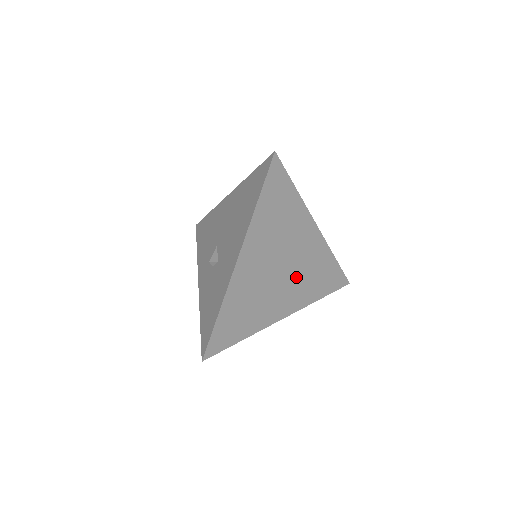
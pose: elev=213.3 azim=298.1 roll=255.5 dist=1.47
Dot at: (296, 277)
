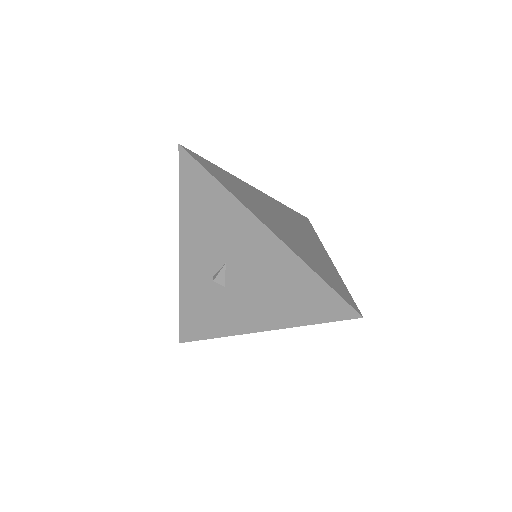
Dot at: occluded
